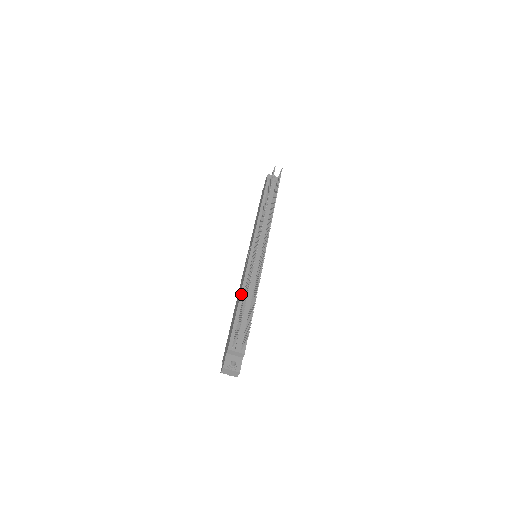
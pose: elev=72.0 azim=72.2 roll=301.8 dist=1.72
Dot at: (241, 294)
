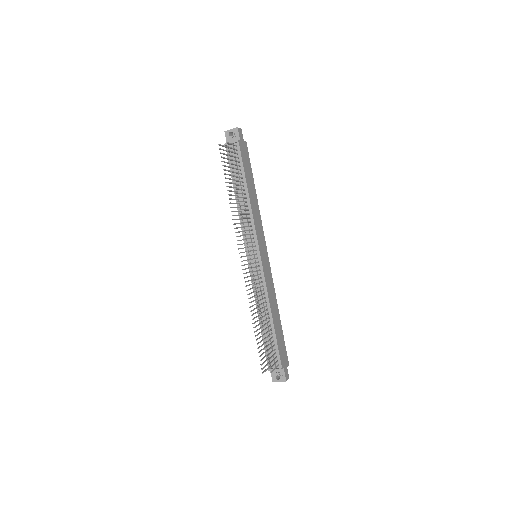
Dot at: (258, 313)
